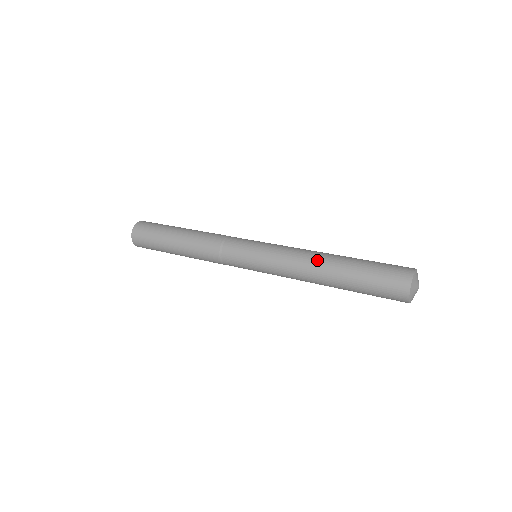
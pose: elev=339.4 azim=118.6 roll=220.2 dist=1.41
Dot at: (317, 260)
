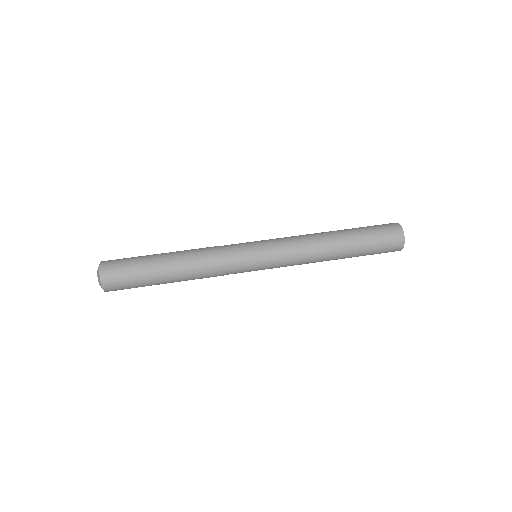
Dot at: (326, 255)
